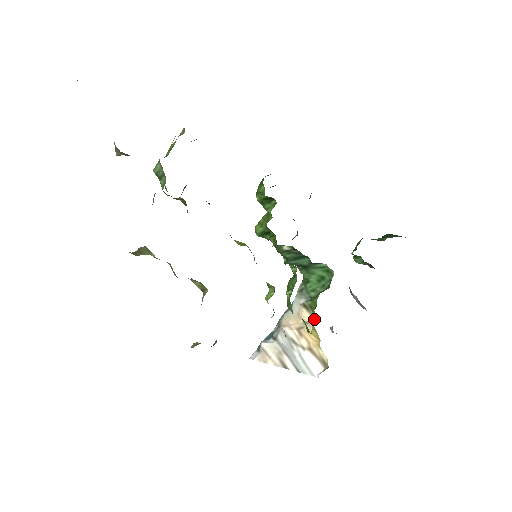
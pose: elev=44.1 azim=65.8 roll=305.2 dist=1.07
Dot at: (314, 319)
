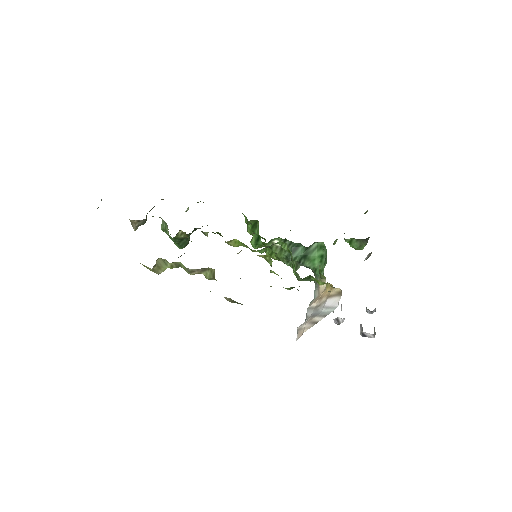
Dot at: occluded
